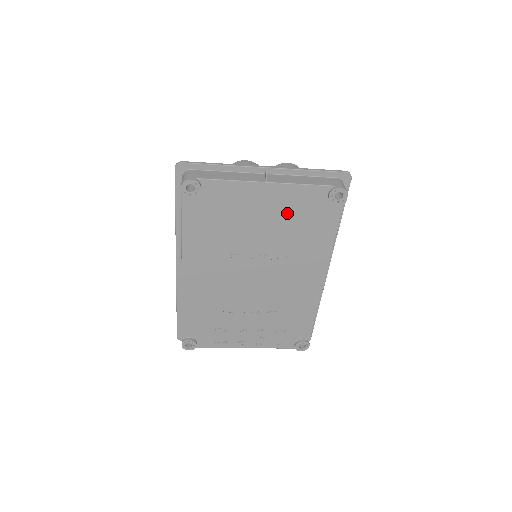
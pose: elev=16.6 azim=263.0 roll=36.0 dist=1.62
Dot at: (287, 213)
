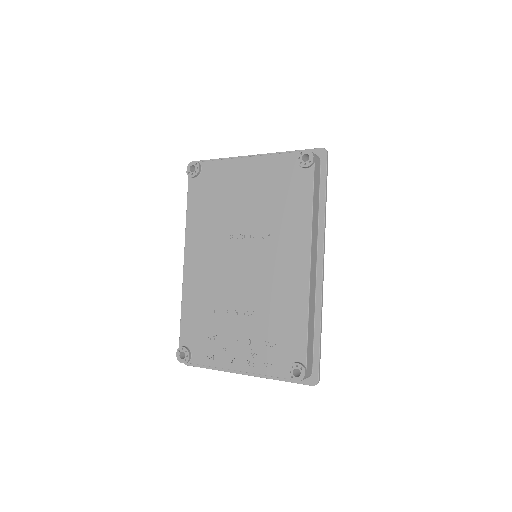
Dot at: (265, 185)
